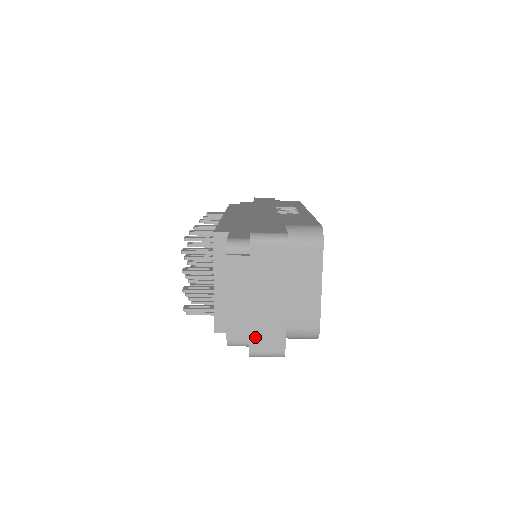
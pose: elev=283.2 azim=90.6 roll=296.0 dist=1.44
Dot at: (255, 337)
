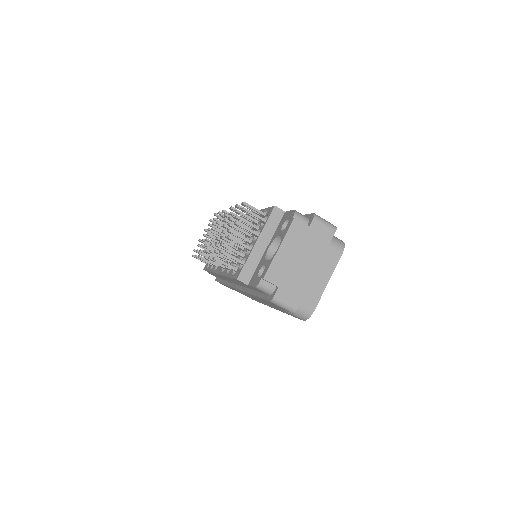
Dot at: (284, 286)
